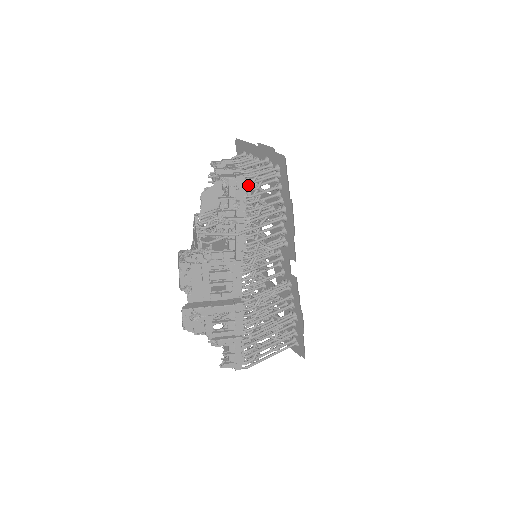
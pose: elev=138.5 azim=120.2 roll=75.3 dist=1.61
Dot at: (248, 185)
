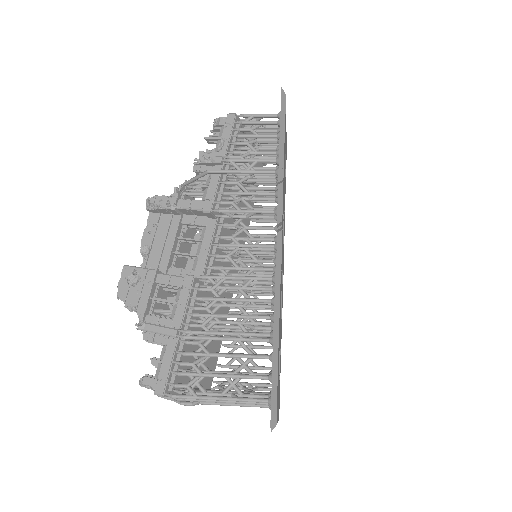
Dot at: occluded
